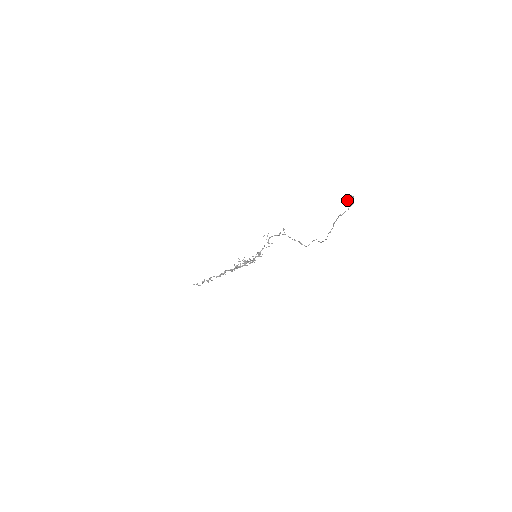
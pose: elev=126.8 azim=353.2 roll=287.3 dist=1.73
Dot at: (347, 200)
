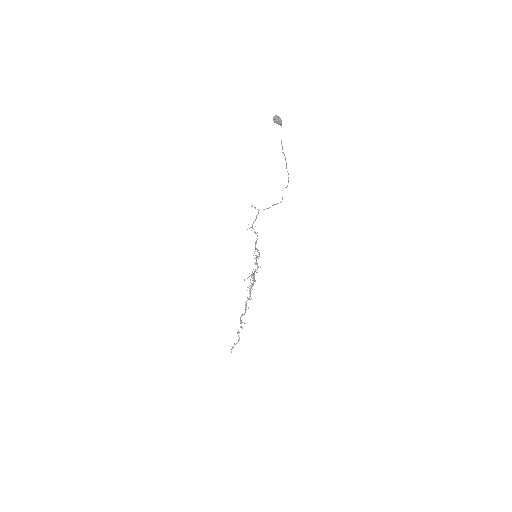
Dot at: (276, 120)
